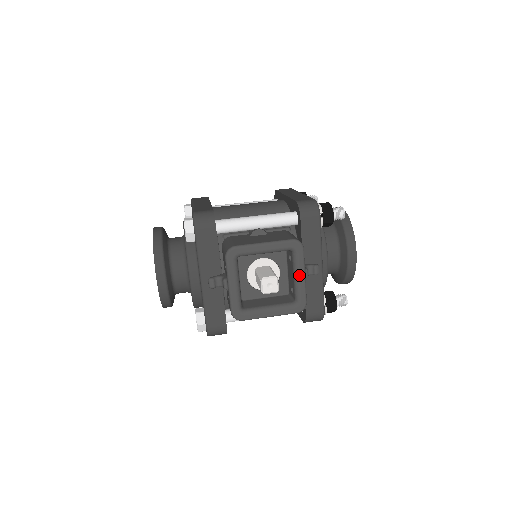
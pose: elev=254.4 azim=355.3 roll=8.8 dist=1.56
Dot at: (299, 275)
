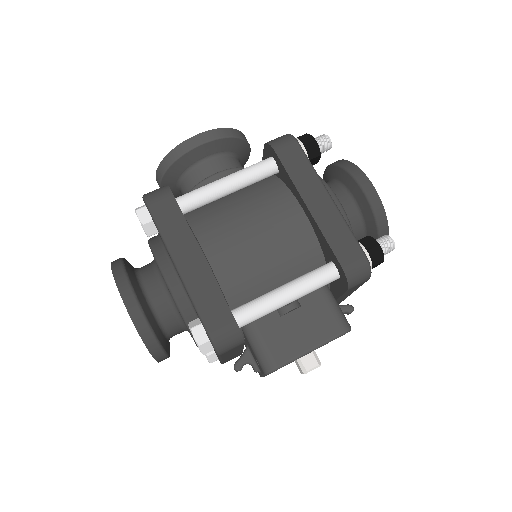
Dot at: occluded
